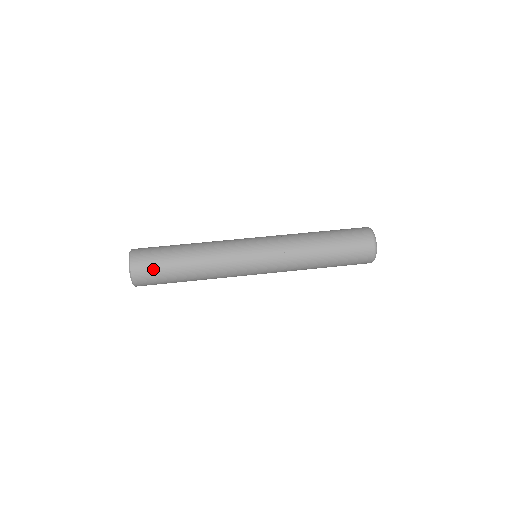
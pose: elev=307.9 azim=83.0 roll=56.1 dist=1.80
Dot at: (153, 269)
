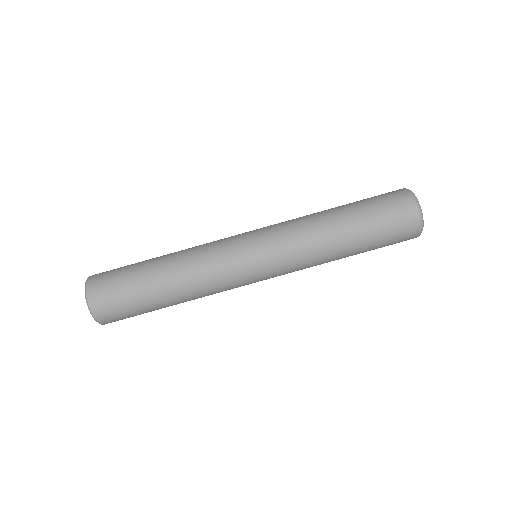
Dot at: (133, 316)
